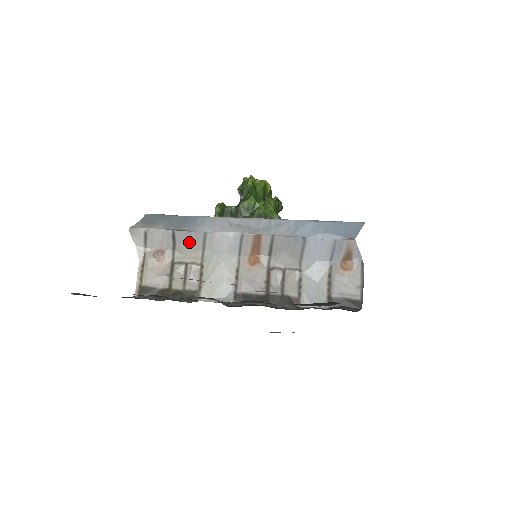
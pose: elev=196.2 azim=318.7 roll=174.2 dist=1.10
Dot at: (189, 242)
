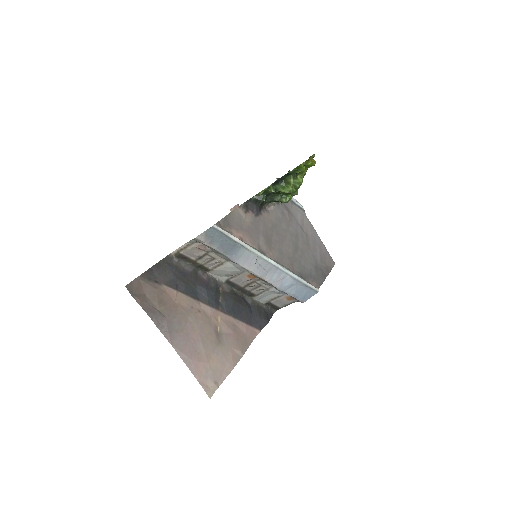
Dot at: (225, 258)
